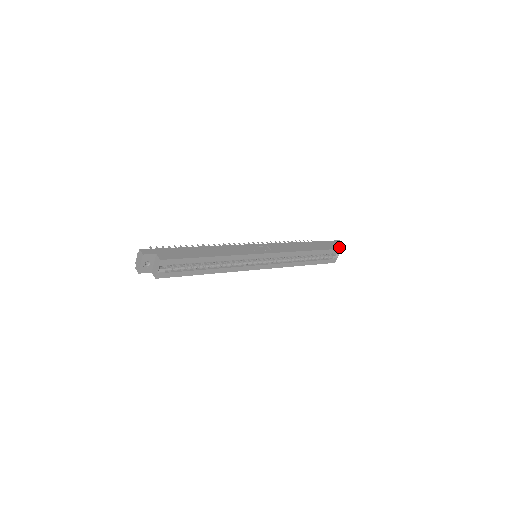
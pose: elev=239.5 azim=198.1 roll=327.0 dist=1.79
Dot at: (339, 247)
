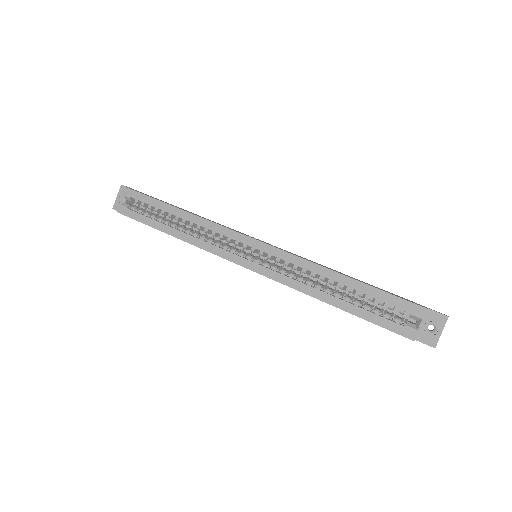
Dot at: occluded
